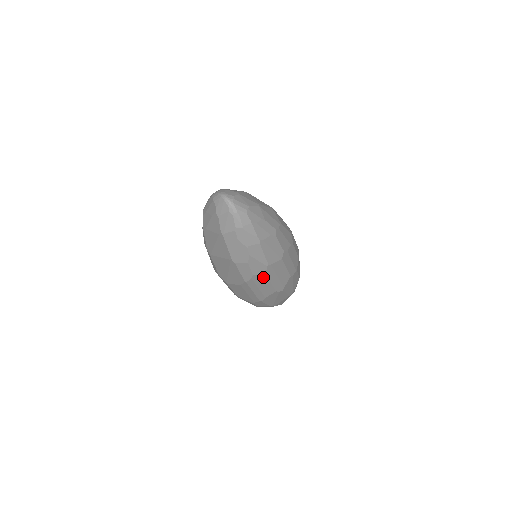
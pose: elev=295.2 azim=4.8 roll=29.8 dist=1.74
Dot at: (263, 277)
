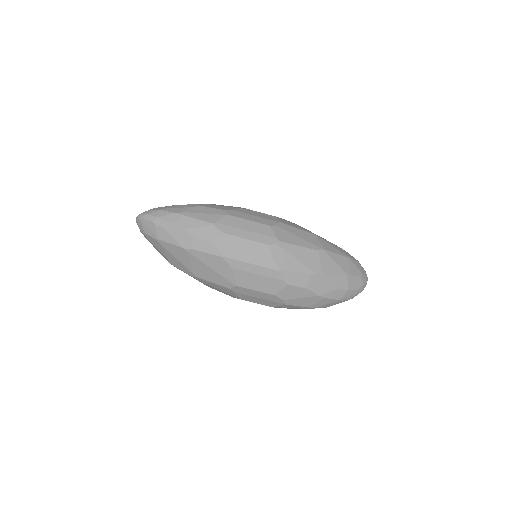
Dot at: (227, 238)
